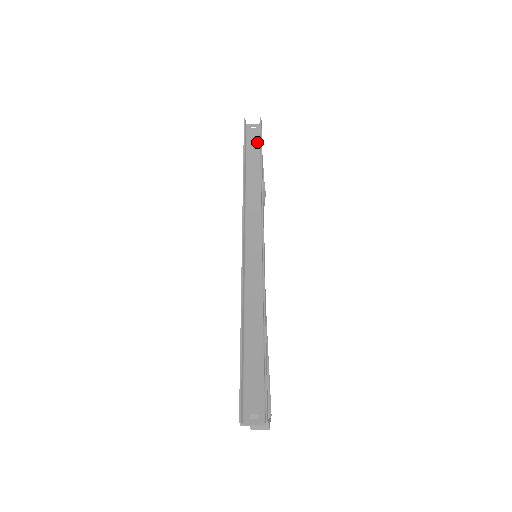
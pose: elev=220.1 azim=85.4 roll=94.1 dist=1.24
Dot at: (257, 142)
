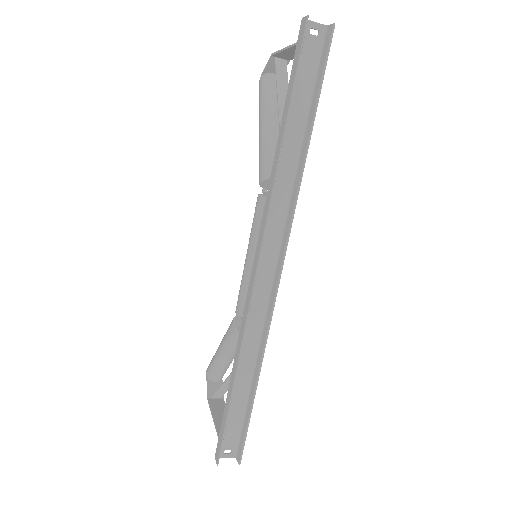
Dot at: (311, 76)
